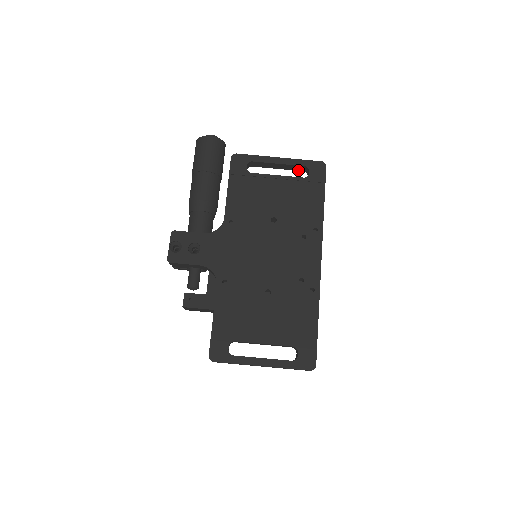
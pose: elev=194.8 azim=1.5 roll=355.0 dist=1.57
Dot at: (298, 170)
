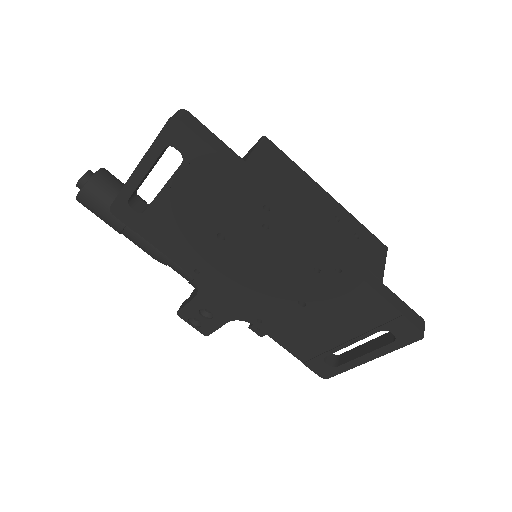
Dot at: (168, 146)
